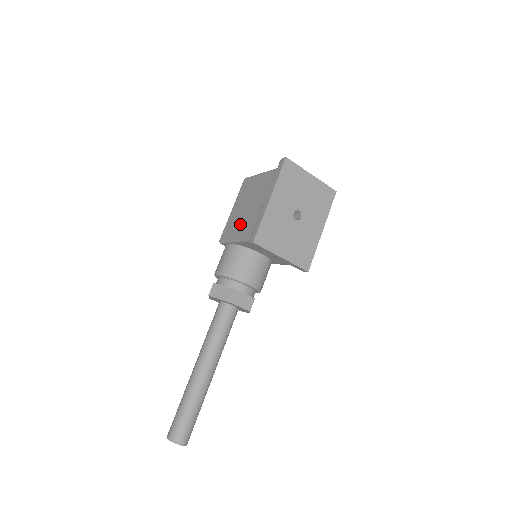
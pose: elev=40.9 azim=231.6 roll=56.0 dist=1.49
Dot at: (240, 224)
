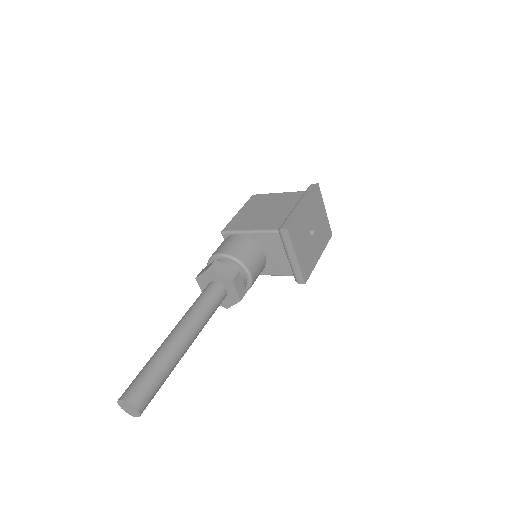
Dot at: (256, 220)
